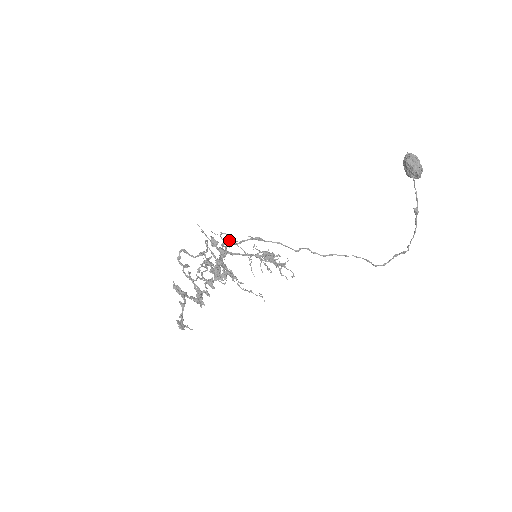
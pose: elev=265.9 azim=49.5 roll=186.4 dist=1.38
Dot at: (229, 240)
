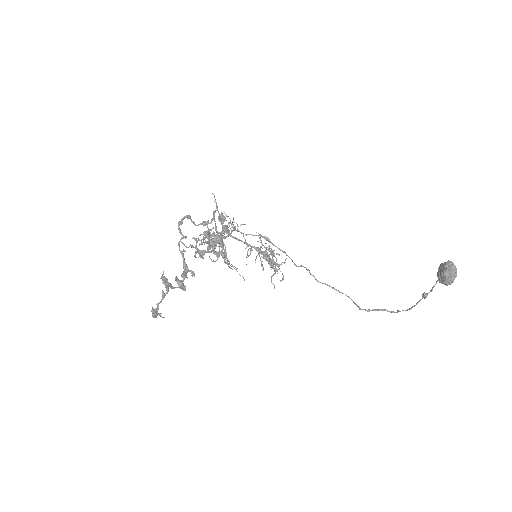
Dot at: occluded
